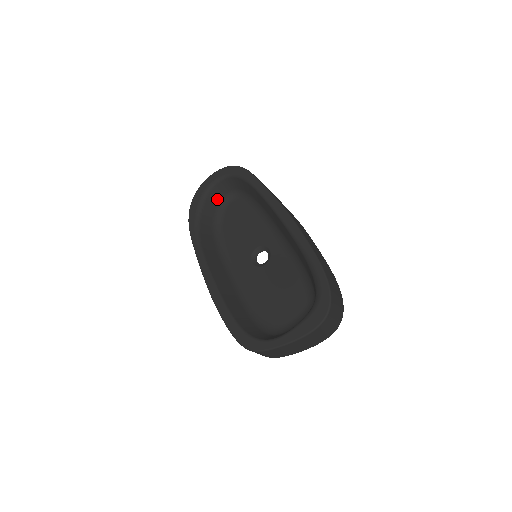
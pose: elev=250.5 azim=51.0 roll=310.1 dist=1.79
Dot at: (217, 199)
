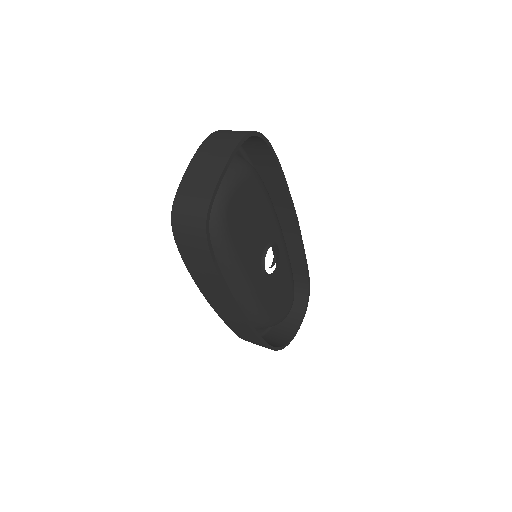
Dot at: occluded
